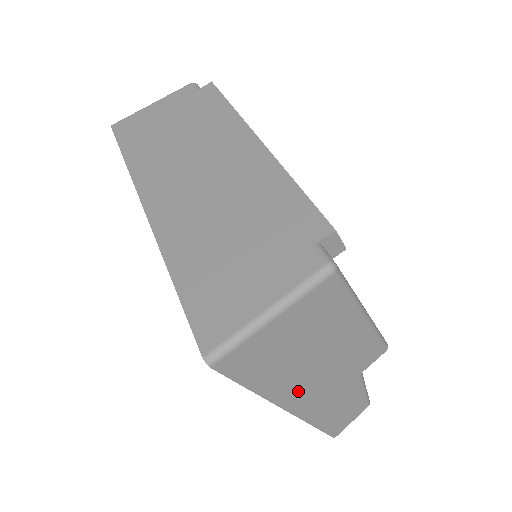
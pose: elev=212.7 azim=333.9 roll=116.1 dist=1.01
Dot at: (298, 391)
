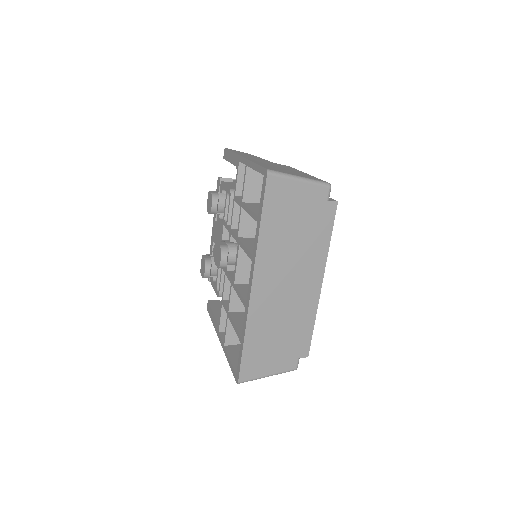
Dot at: occluded
